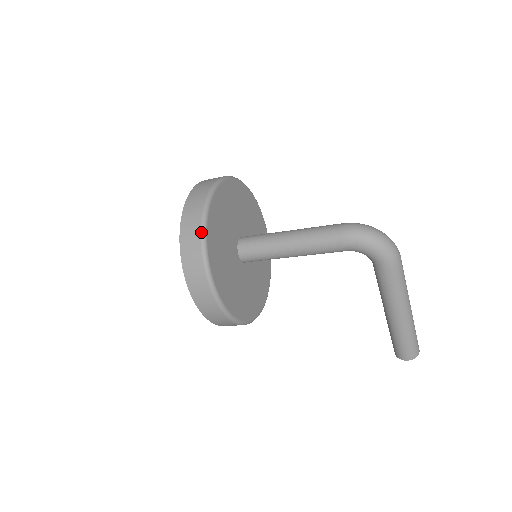
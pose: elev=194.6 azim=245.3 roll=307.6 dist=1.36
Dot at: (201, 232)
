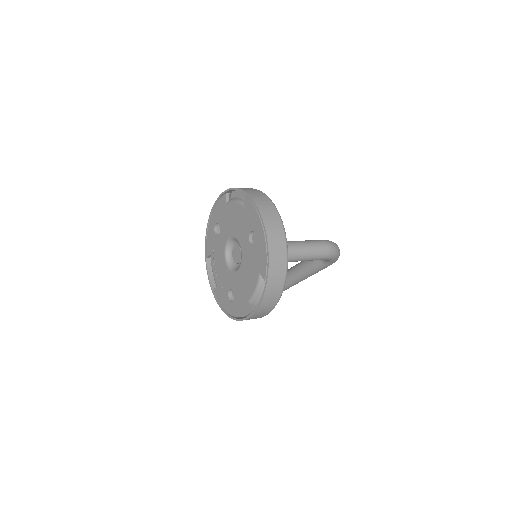
Dot at: (286, 277)
